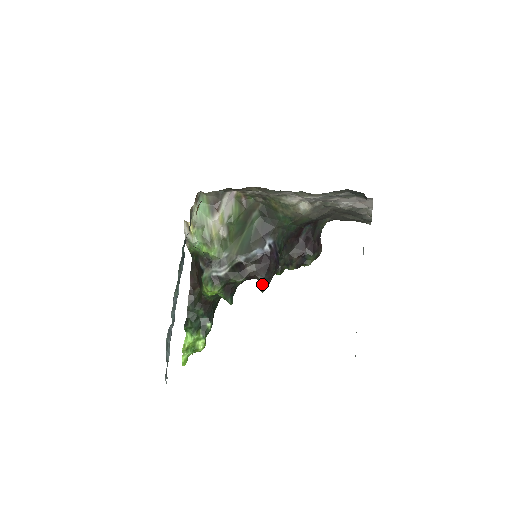
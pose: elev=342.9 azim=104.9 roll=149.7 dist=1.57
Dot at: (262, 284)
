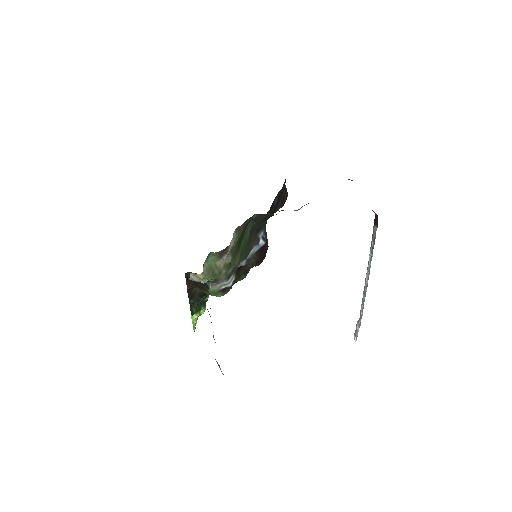
Dot at: occluded
